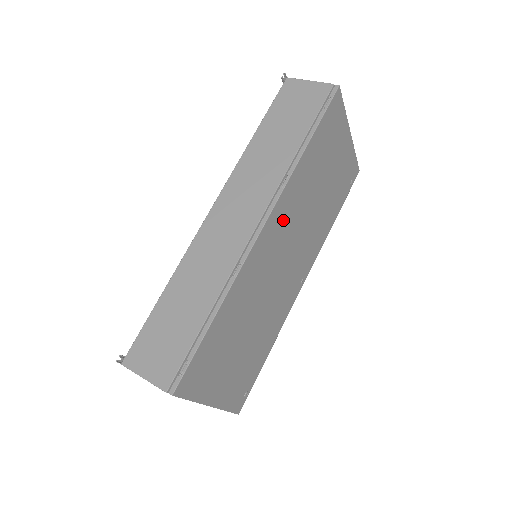
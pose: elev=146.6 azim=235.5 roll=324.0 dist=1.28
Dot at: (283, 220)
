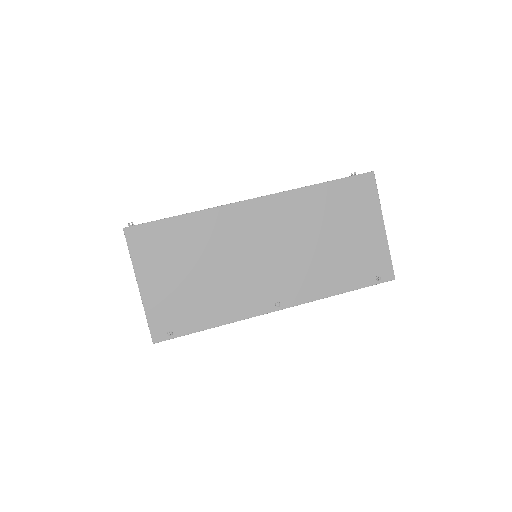
Dot at: (275, 216)
